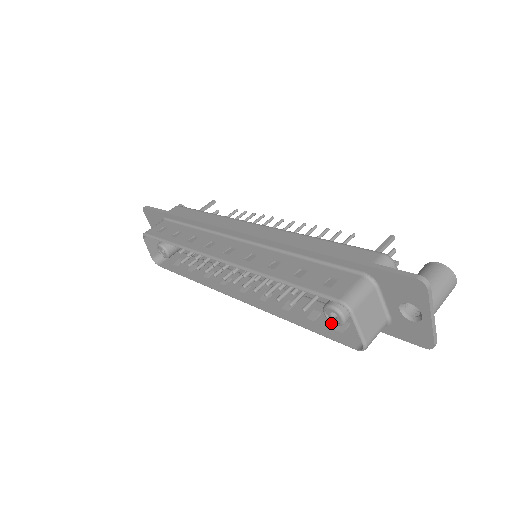
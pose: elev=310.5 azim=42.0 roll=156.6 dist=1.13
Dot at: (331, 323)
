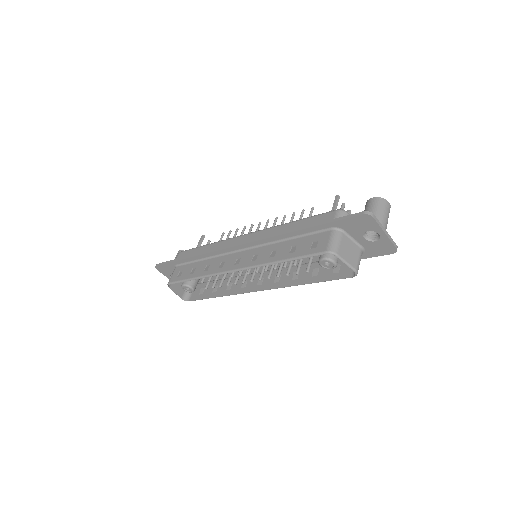
Dot at: (328, 271)
